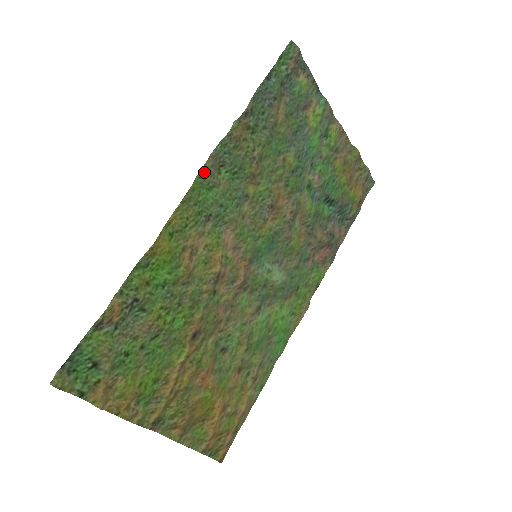
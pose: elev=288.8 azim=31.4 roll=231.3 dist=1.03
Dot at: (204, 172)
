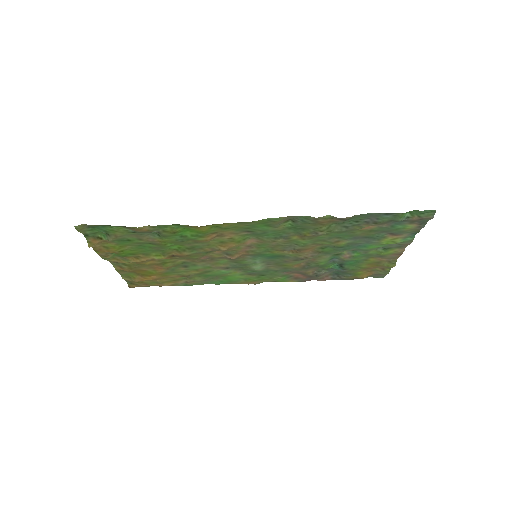
Dot at: (274, 220)
